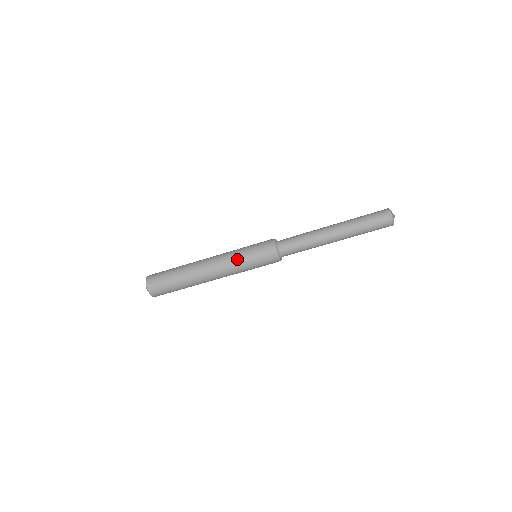
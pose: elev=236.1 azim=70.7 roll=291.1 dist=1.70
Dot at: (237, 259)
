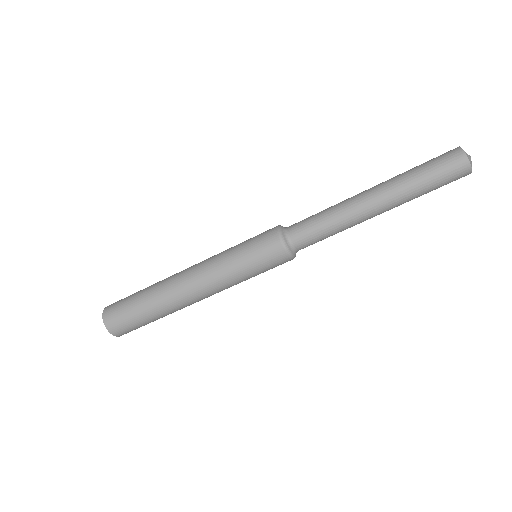
Dot at: (224, 255)
